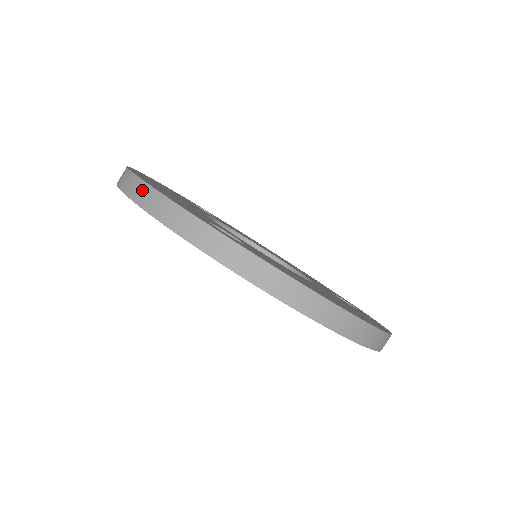
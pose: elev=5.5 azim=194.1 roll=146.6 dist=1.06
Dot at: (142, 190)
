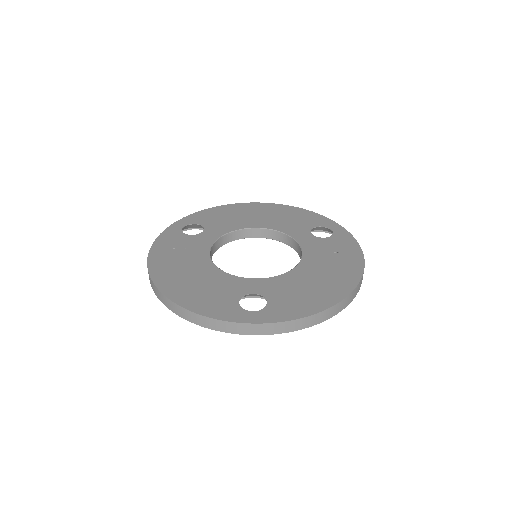
Dot at: (194, 317)
